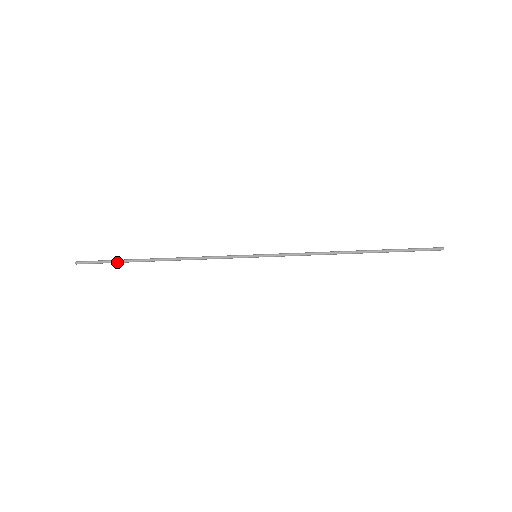
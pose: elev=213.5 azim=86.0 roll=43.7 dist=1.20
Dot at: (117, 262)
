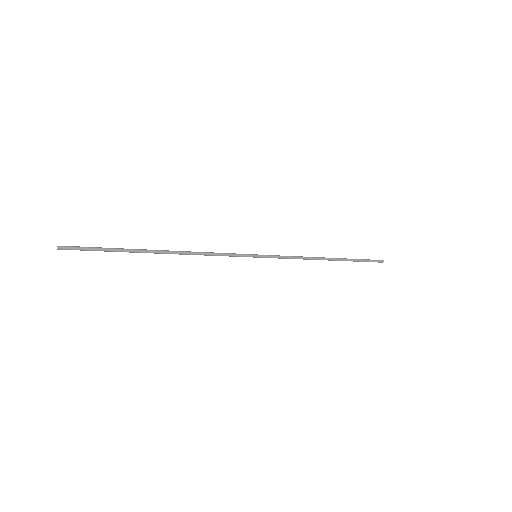
Dot at: (113, 251)
